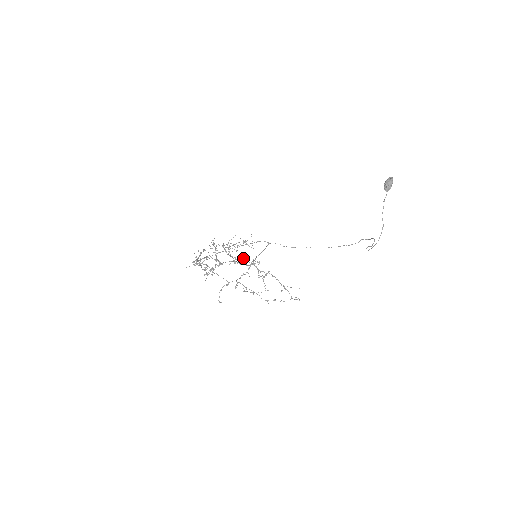
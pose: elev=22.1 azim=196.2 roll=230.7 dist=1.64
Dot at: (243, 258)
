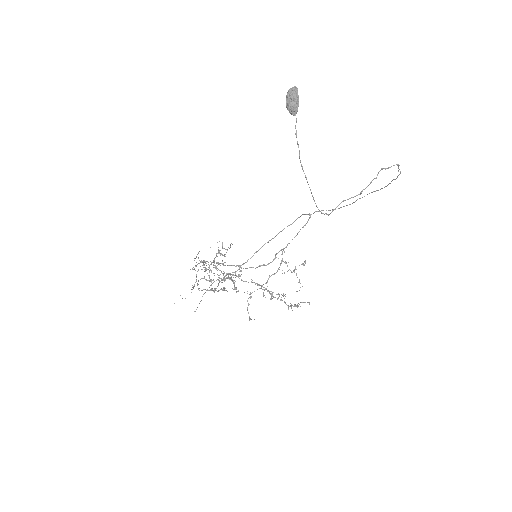
Dot at: occluded
